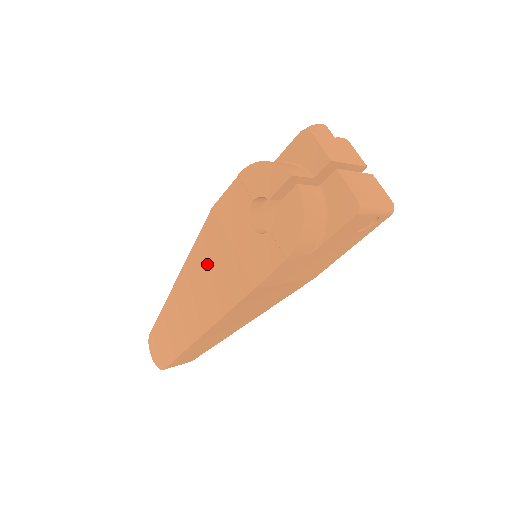
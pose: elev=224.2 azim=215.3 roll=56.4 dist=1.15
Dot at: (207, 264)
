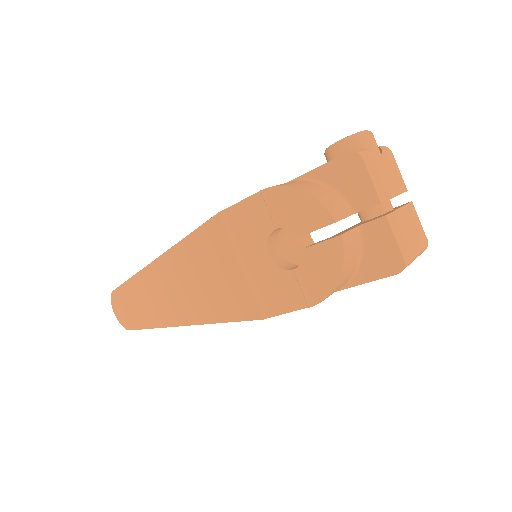
Dot at: (201, 265)
